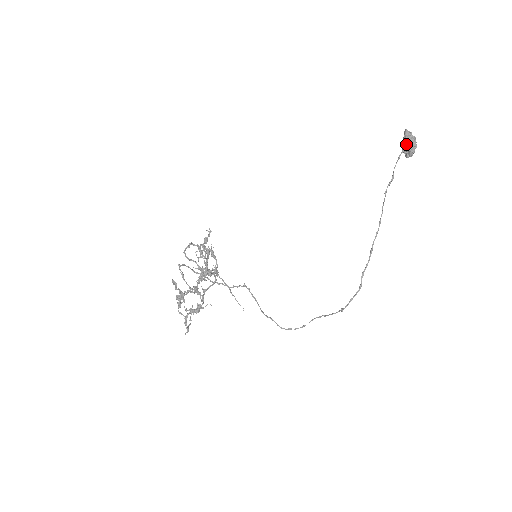
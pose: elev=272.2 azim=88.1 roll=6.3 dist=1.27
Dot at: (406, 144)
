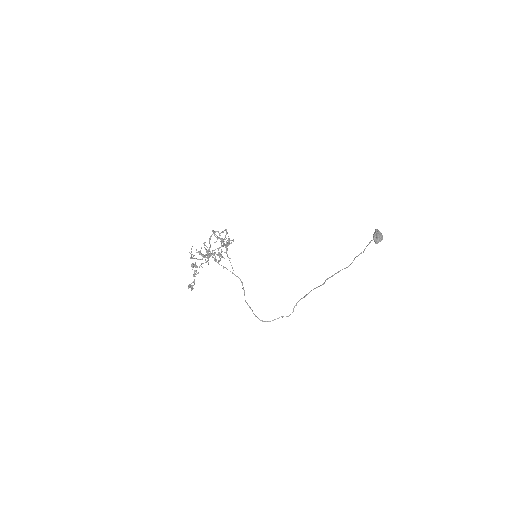
Dot at: (375, 234)
